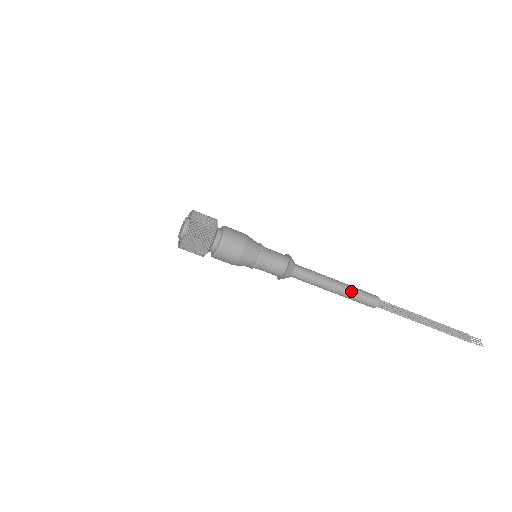
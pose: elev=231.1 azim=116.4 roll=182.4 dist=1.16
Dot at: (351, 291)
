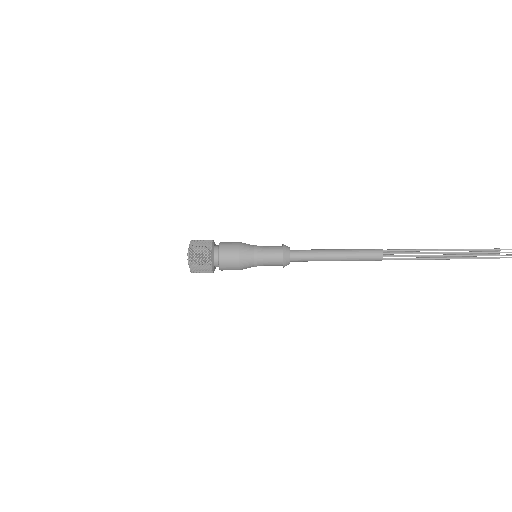
Dot at: (351, 259)
